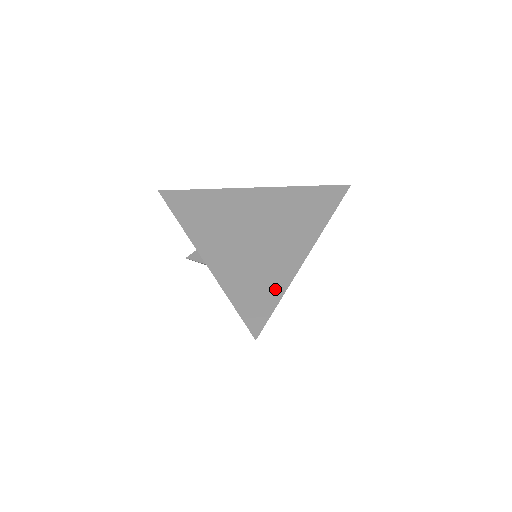
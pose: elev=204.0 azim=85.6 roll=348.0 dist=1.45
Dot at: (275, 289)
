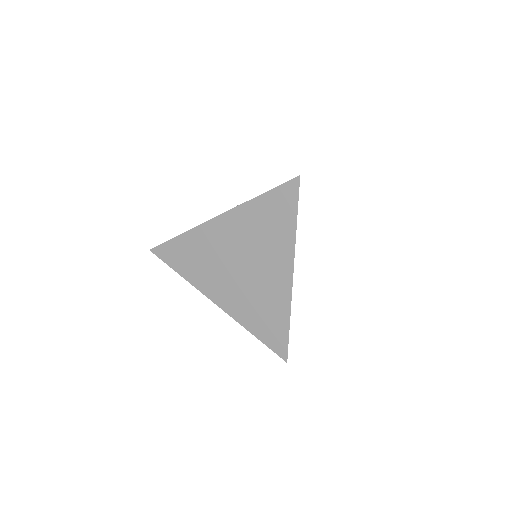
Dot at: (282, 319)
